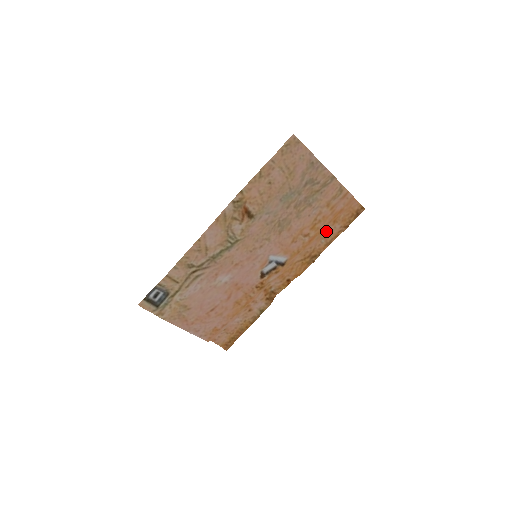
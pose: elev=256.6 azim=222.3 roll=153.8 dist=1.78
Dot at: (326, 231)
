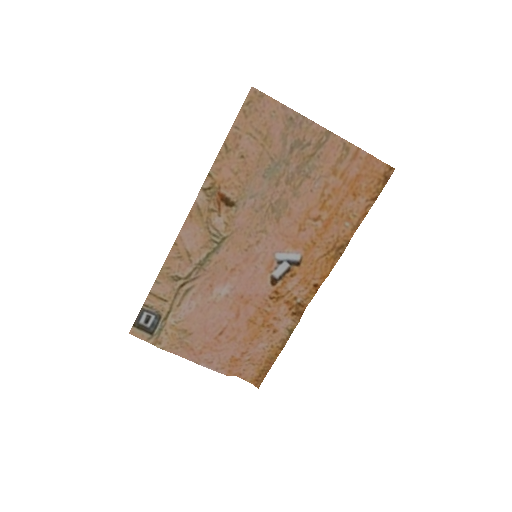
Dot at: (347, 210)
